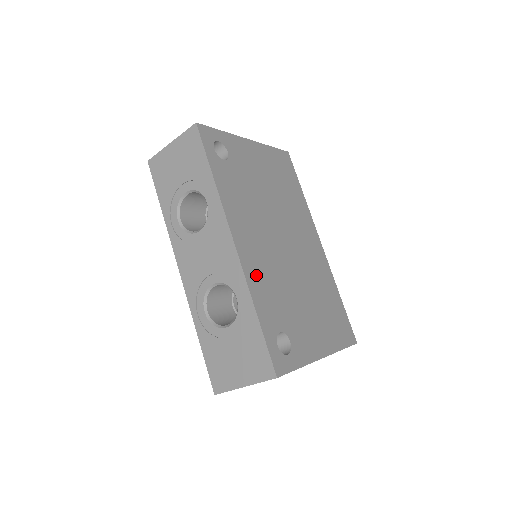
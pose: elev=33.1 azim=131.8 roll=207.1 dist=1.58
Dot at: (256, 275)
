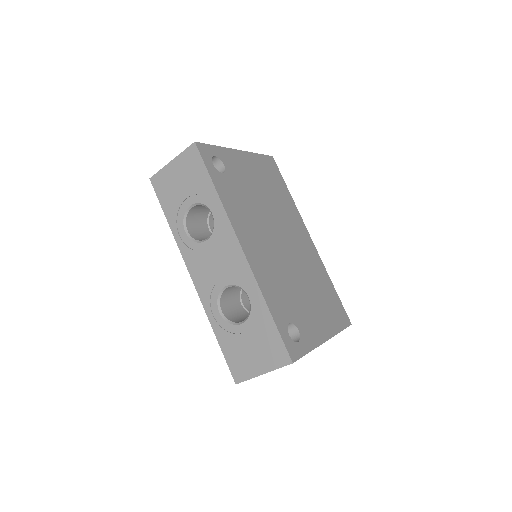
Dot at: (263, 275)
